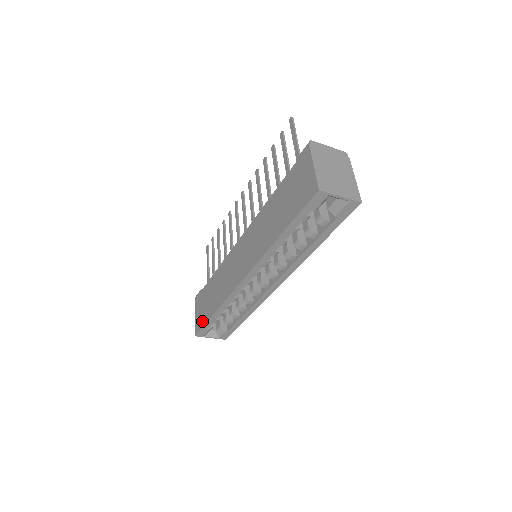
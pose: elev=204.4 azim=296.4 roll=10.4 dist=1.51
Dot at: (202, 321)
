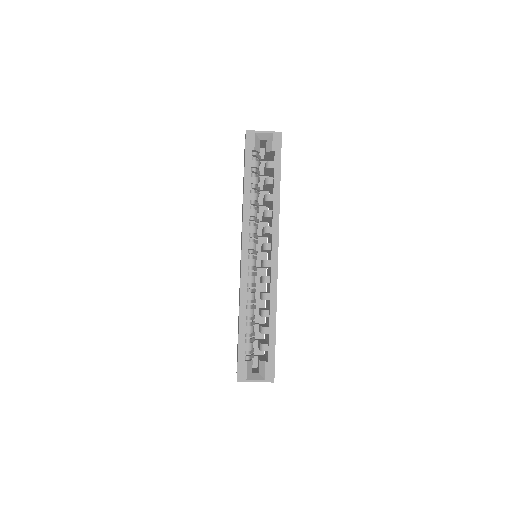
Dot at: occluded
